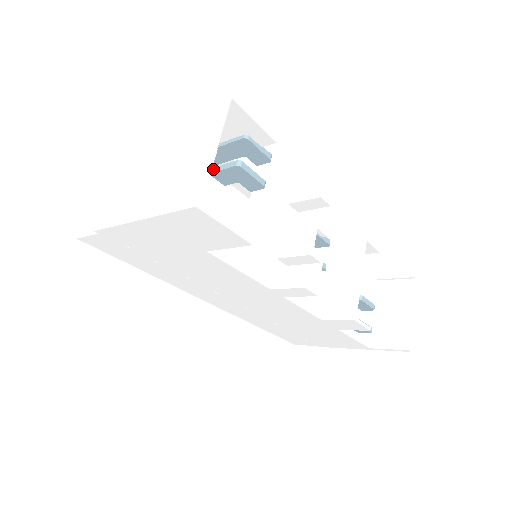
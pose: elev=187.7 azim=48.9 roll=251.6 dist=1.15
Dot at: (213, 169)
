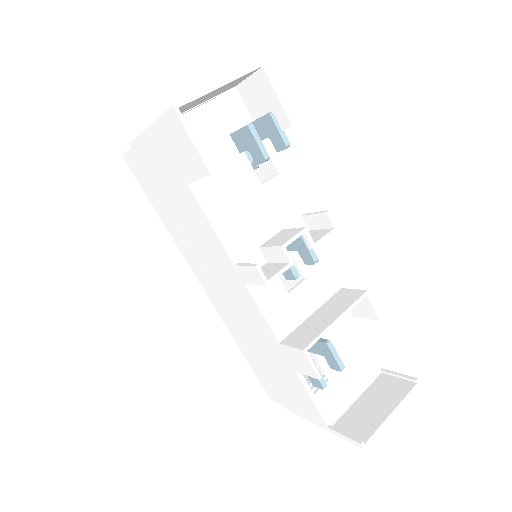
Dot at: (234, 131)
